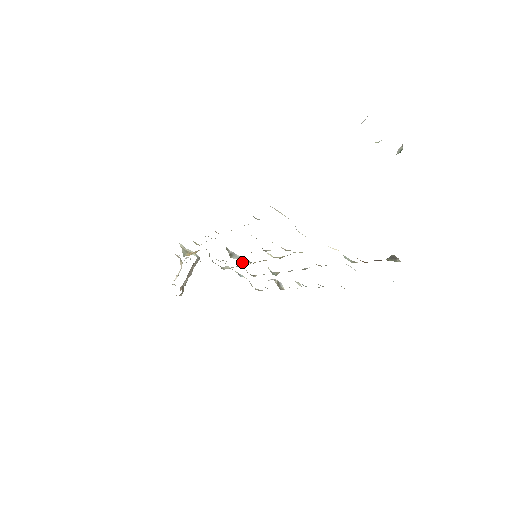
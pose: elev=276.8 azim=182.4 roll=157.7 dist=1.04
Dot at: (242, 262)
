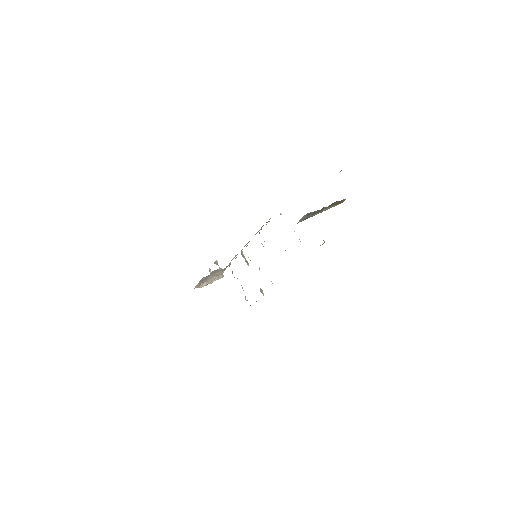
Dot at: (246, 262)
